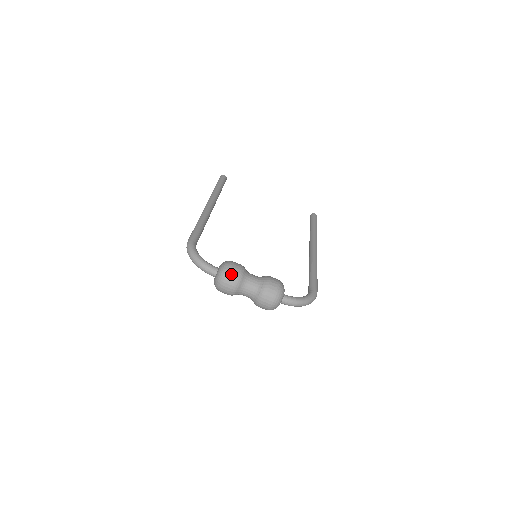
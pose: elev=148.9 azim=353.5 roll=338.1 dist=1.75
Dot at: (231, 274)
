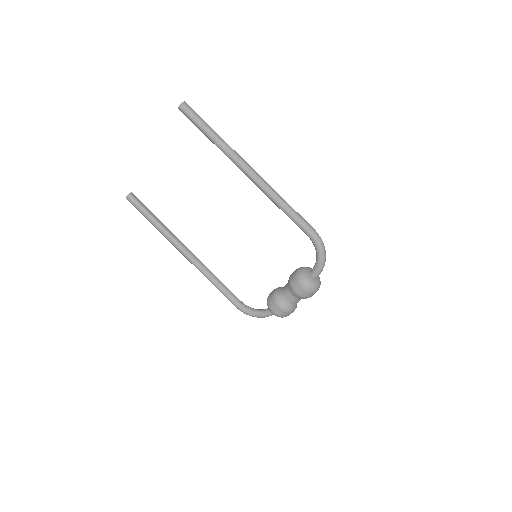
Dot at: (284, 315)
